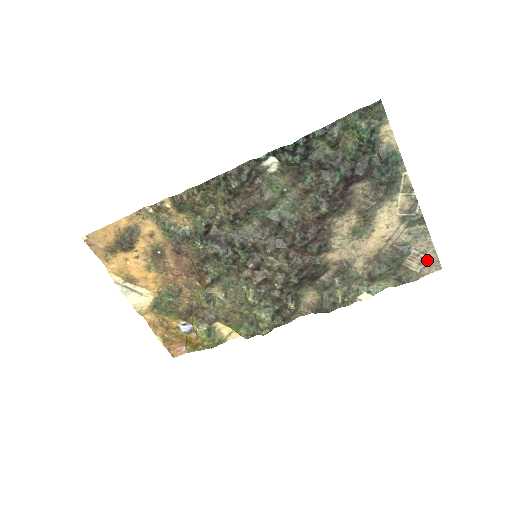
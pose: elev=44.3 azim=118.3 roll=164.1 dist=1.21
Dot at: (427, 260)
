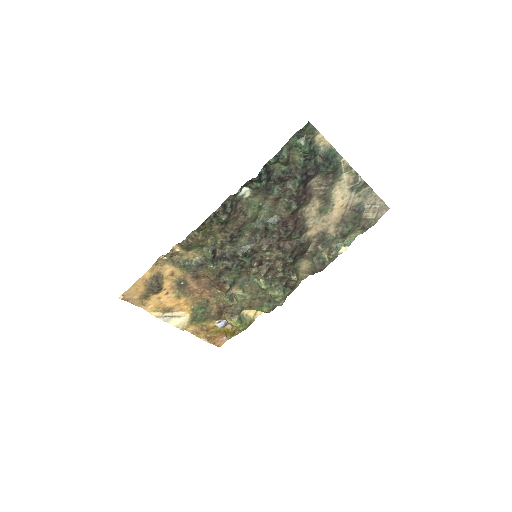
Dot at: (378, 208)
